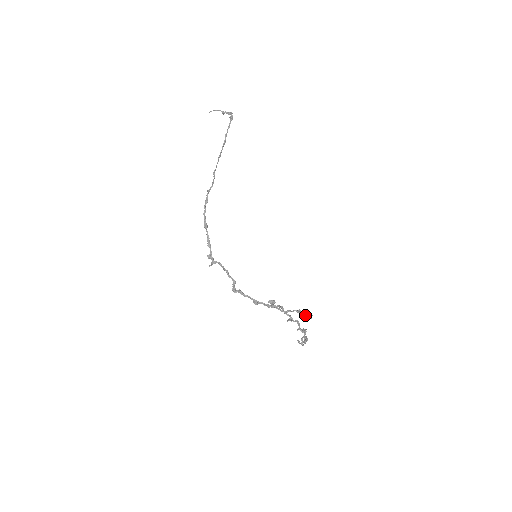
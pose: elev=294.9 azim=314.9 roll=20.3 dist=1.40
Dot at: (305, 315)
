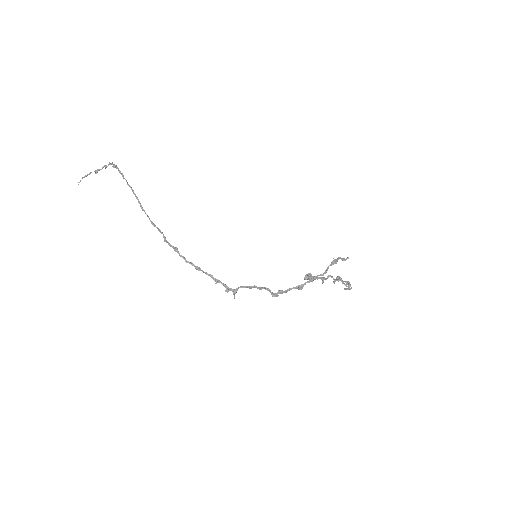
Dot at: (342, 260)
